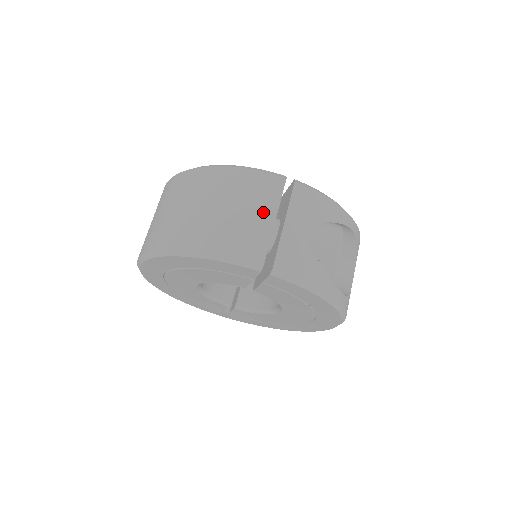
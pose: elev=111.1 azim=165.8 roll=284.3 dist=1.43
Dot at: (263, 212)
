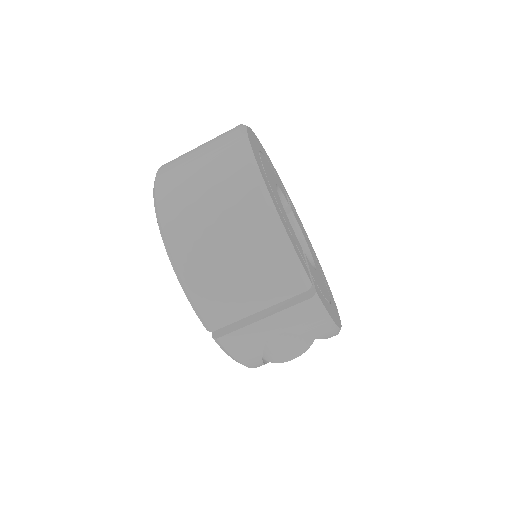
Dot at: (256, 298)
